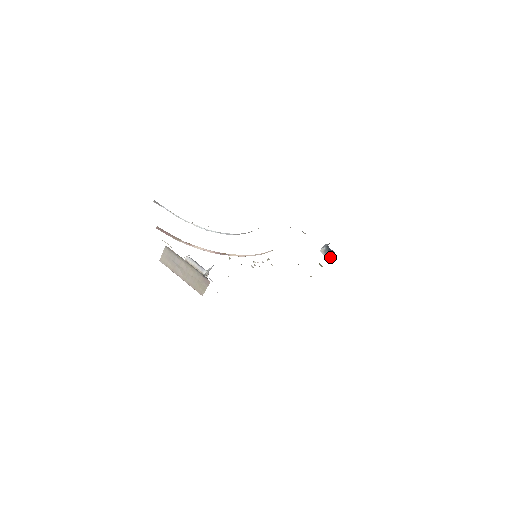
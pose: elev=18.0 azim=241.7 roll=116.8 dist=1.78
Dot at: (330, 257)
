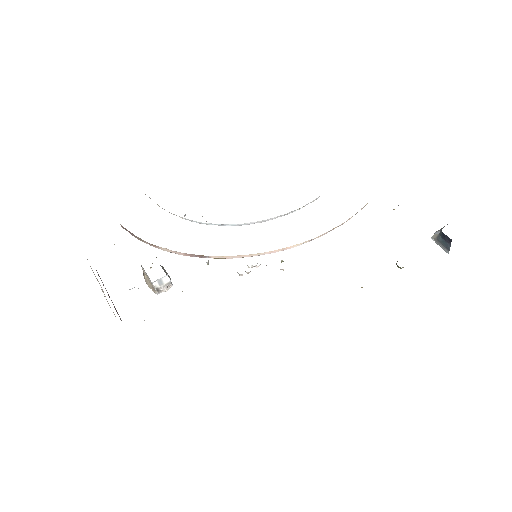
Dot at: (447, 248)
